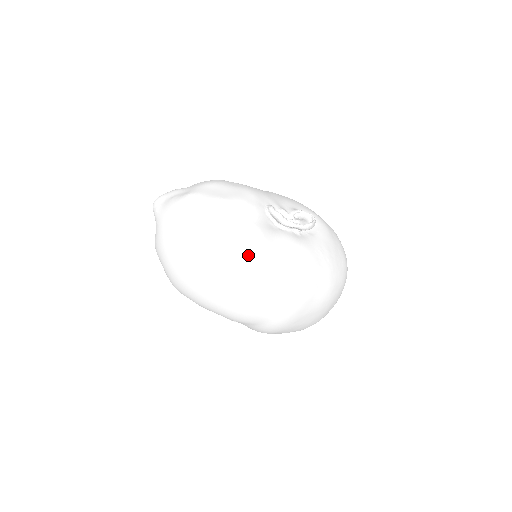
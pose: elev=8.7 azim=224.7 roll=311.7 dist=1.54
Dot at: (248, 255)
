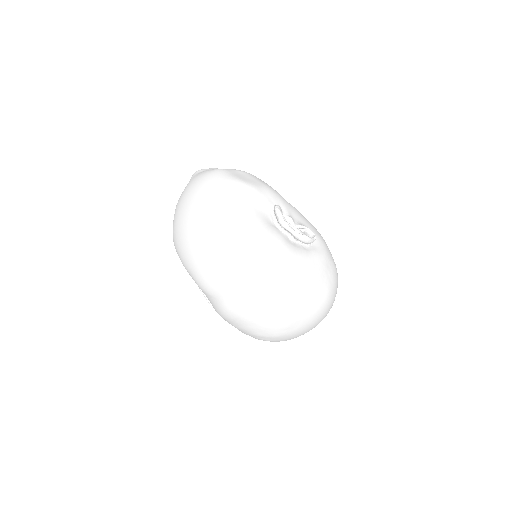
Dot at: (232, 226)
